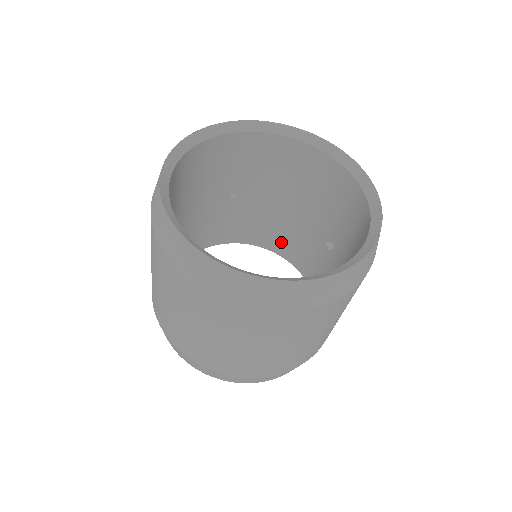
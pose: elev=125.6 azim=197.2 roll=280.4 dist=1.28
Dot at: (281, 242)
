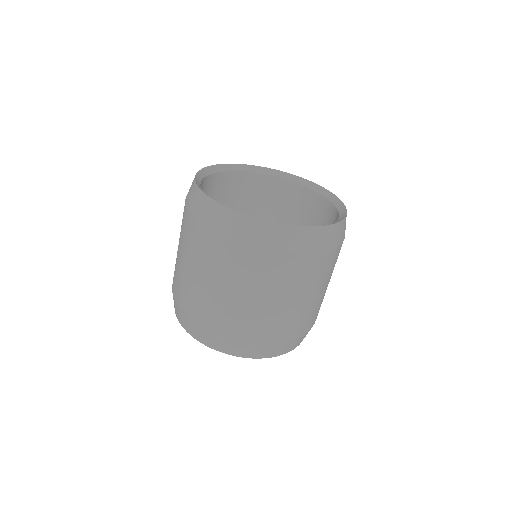
Dot at: occluded
